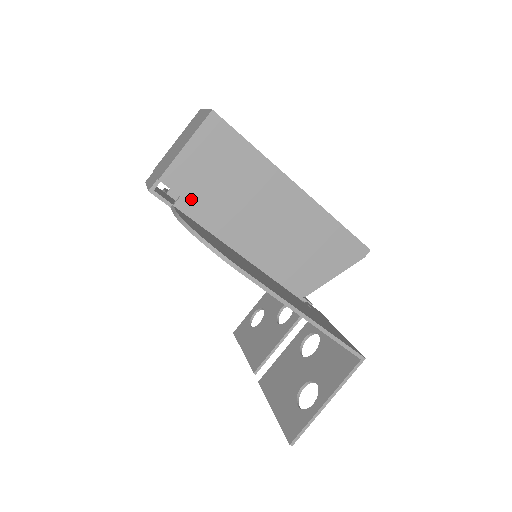
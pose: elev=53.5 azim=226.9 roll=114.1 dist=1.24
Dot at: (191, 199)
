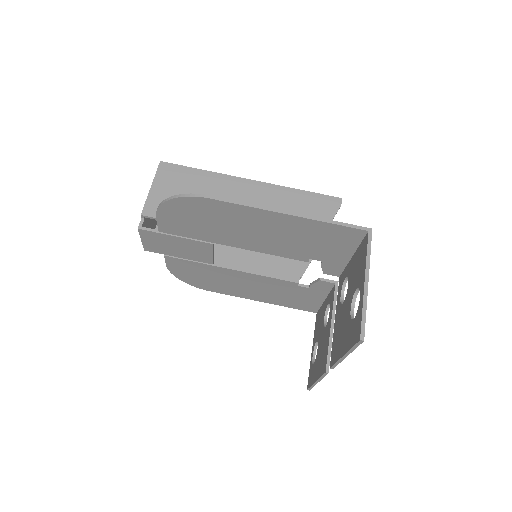
Dot at: occluded
